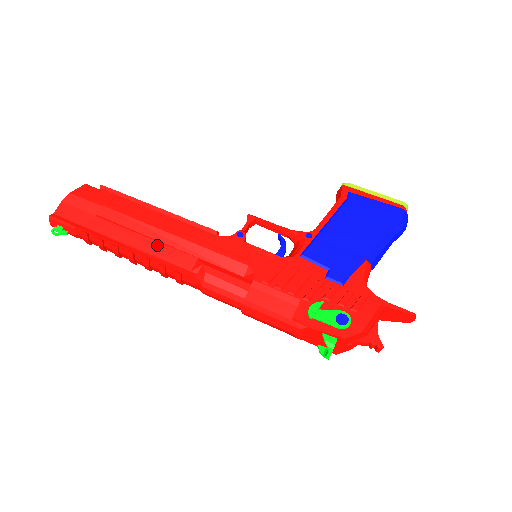
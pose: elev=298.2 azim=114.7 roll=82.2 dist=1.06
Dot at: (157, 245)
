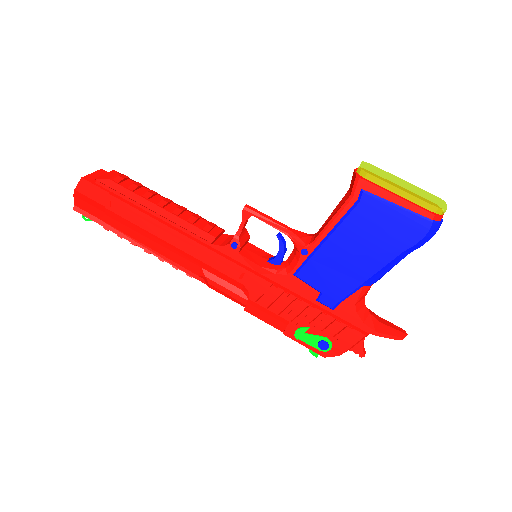
Dot at: (165, 249)
